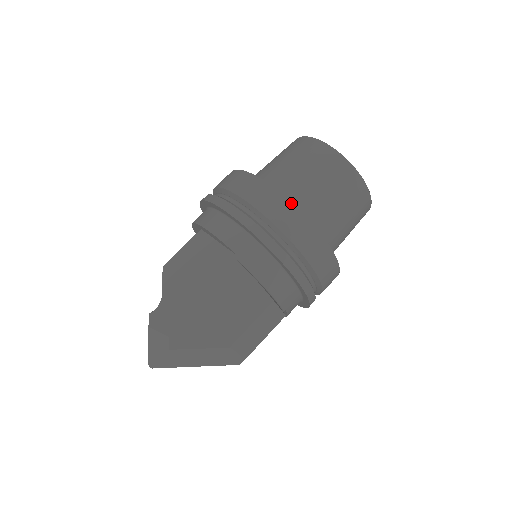
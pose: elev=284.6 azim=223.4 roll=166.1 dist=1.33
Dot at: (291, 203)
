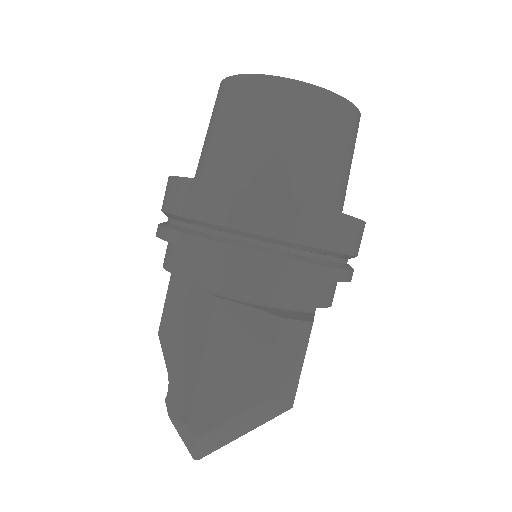
Dot at: (230, 187)
